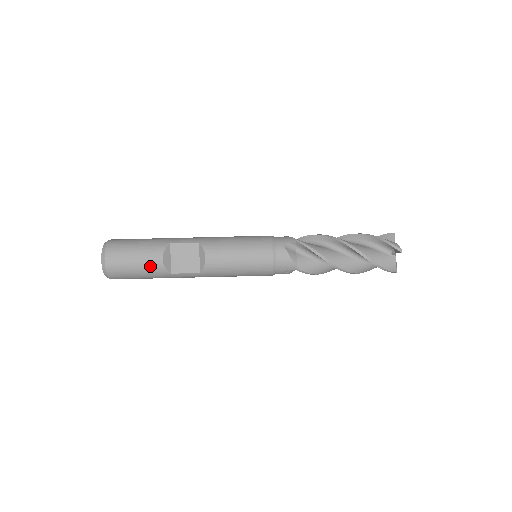
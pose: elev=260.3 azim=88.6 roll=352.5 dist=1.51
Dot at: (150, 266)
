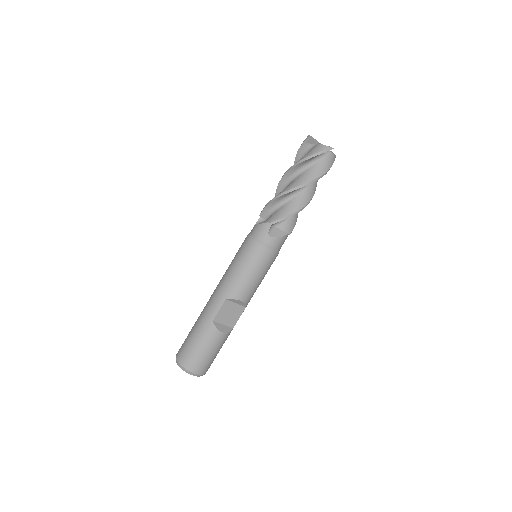
Dot at: (221, 343)
